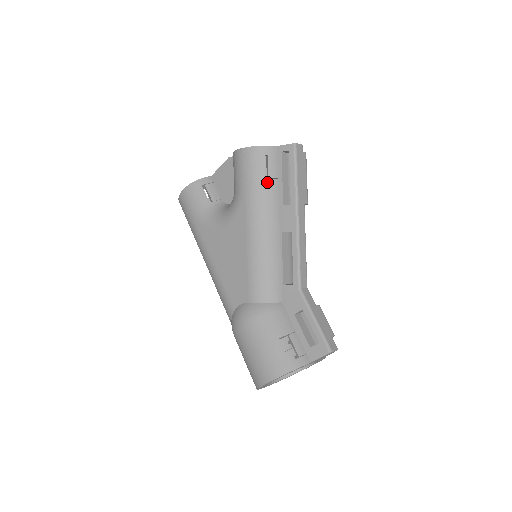
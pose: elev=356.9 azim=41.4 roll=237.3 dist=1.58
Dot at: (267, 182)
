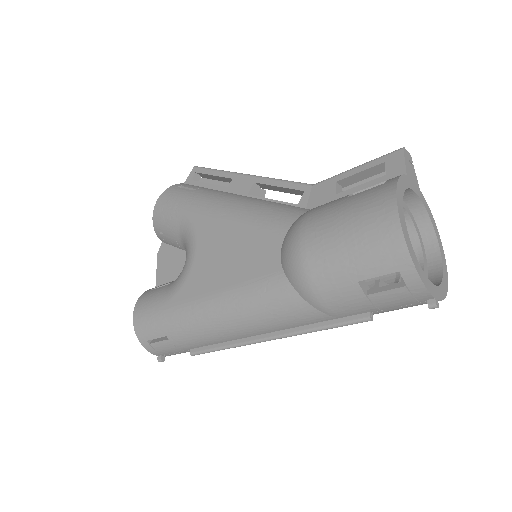
Dot at: (197, 190)
